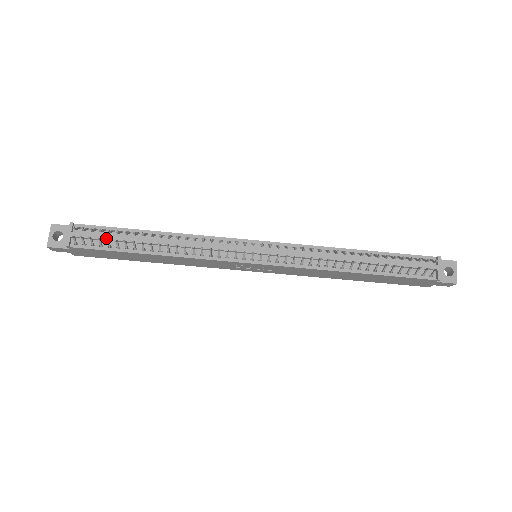
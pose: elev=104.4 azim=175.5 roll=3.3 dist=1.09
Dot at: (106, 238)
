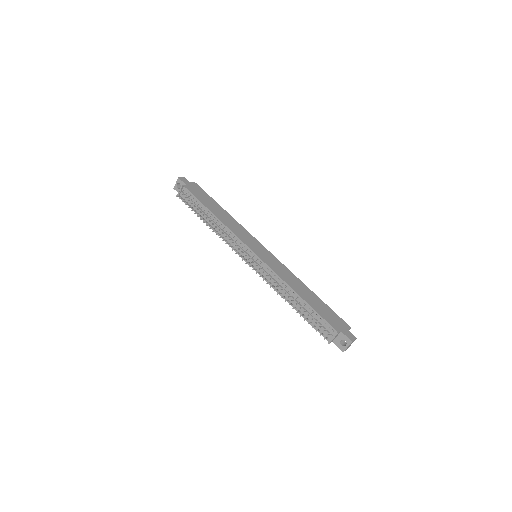
Dot at: (192, 204)
